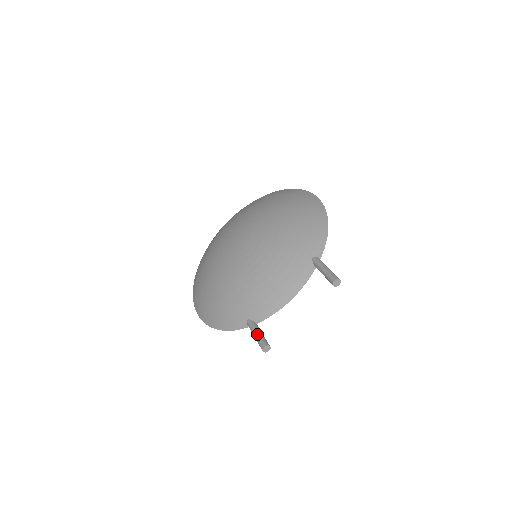
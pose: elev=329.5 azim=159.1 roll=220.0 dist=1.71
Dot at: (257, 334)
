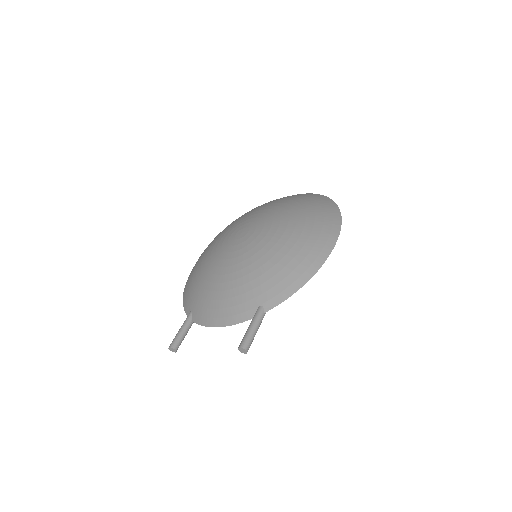
Dot at: (179, 331)
